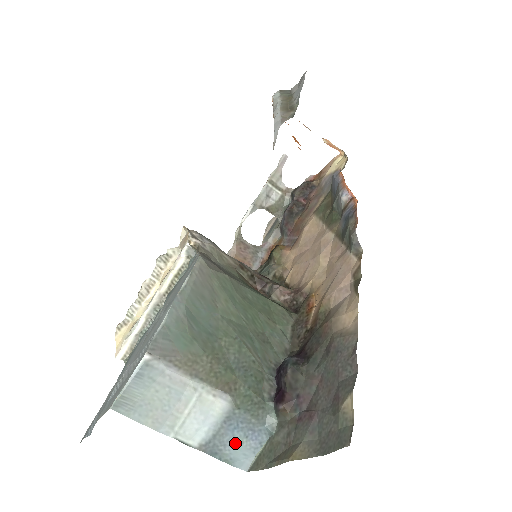
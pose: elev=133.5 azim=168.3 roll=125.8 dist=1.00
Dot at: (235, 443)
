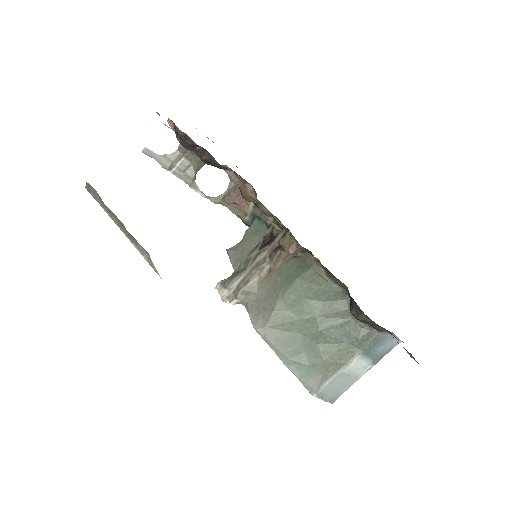
Dot at: (383, 349)
